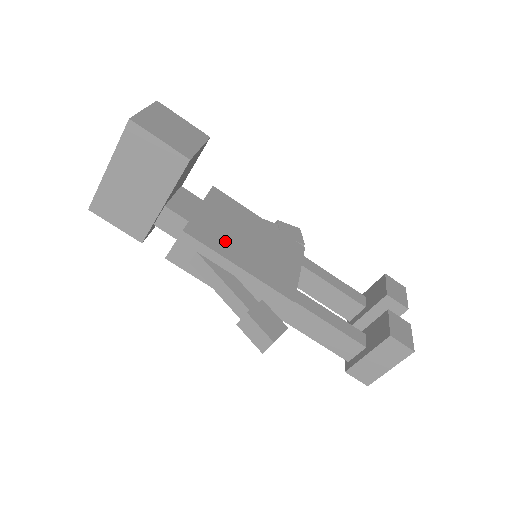
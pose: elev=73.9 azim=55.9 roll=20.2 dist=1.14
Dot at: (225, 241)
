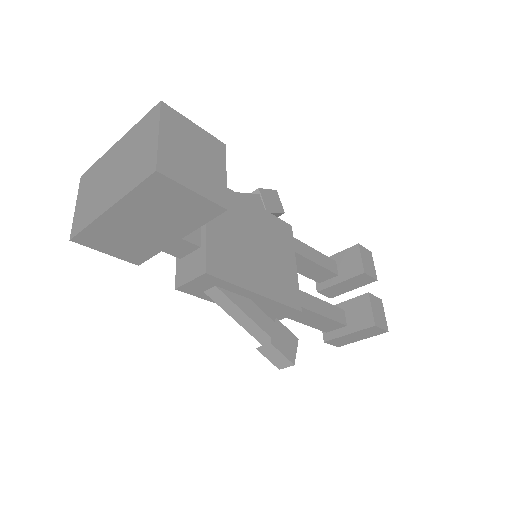
Dot at: (239, 263)
